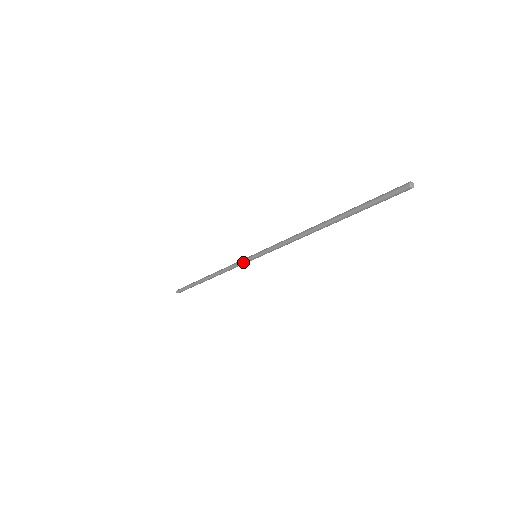
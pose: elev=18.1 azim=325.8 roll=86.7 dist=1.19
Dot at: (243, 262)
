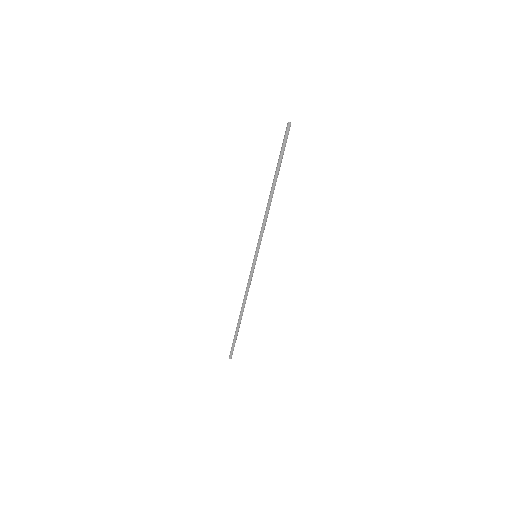
Dot at: (253, 270)
